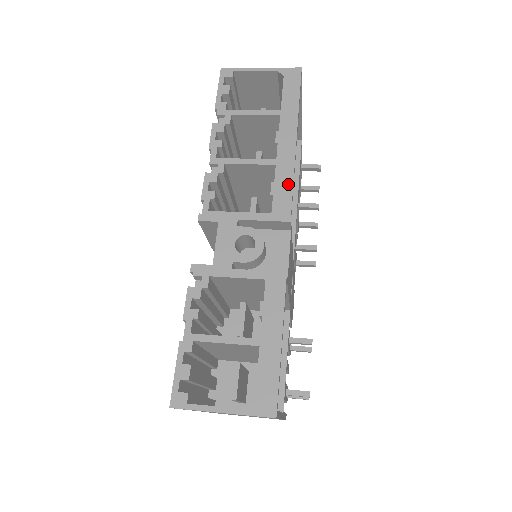
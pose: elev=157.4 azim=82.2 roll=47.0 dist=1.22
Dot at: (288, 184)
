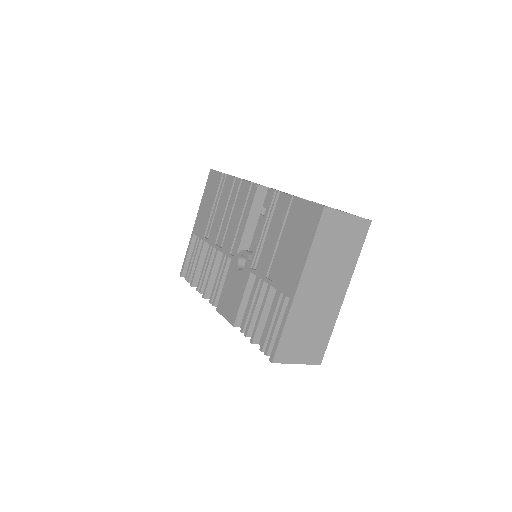
Dot at: occluded
